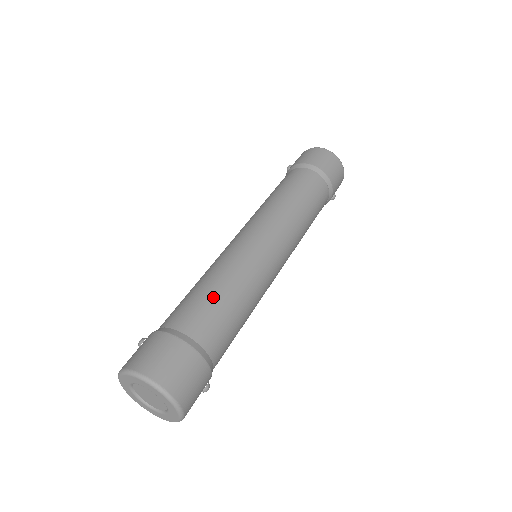
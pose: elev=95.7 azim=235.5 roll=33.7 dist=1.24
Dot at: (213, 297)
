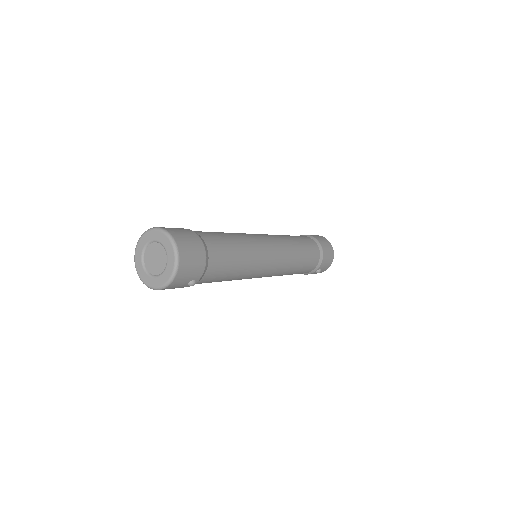
Dot at: (226, 238)
